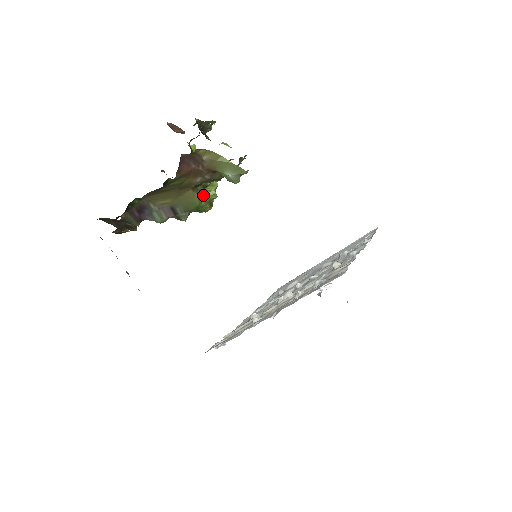
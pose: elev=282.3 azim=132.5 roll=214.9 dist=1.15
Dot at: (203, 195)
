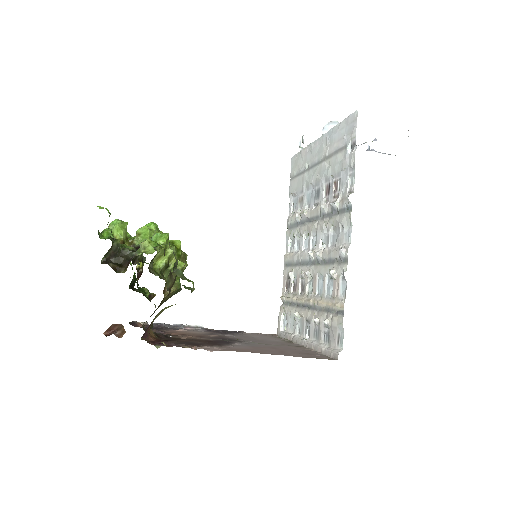
Dot at: occluded
